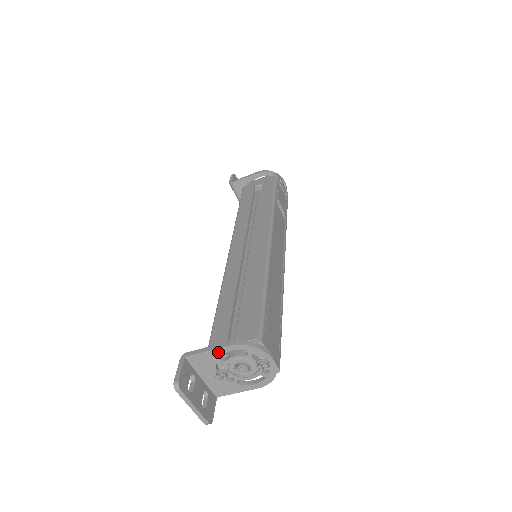
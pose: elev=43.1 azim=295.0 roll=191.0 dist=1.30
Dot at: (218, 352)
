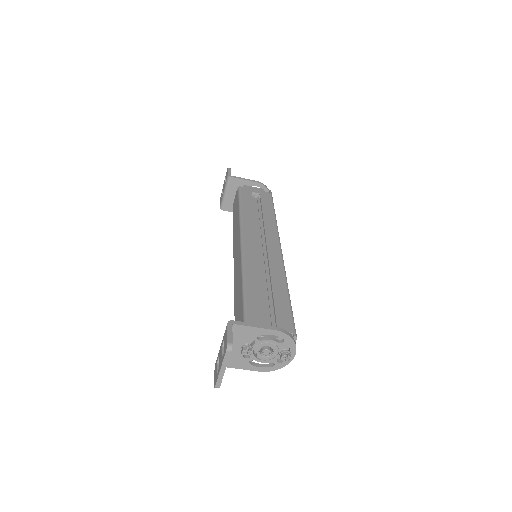
Dot at: (262, 331)
